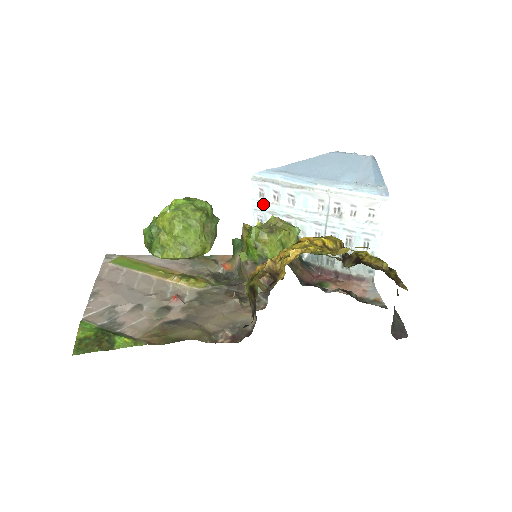
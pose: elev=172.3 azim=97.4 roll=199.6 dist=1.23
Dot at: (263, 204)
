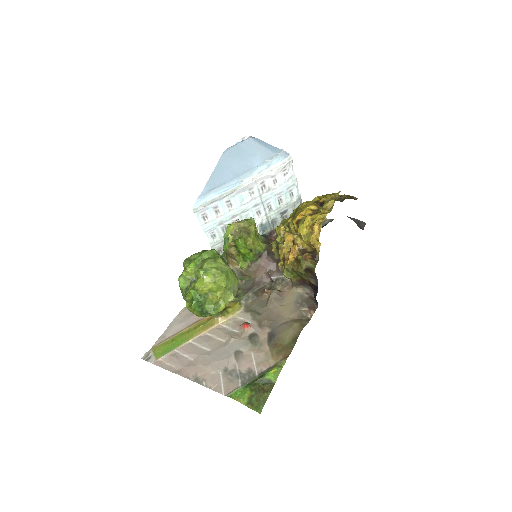
Dot at: (211, 223)
